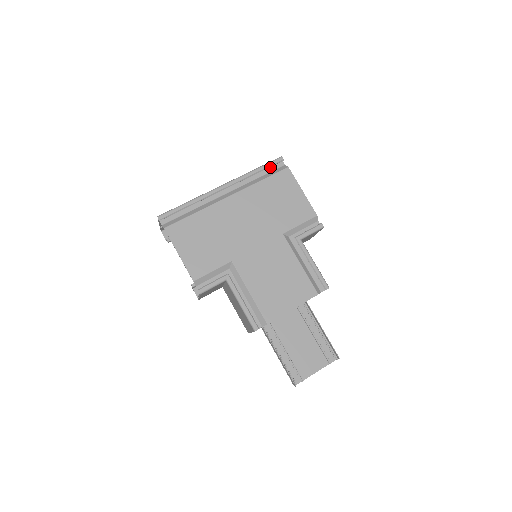
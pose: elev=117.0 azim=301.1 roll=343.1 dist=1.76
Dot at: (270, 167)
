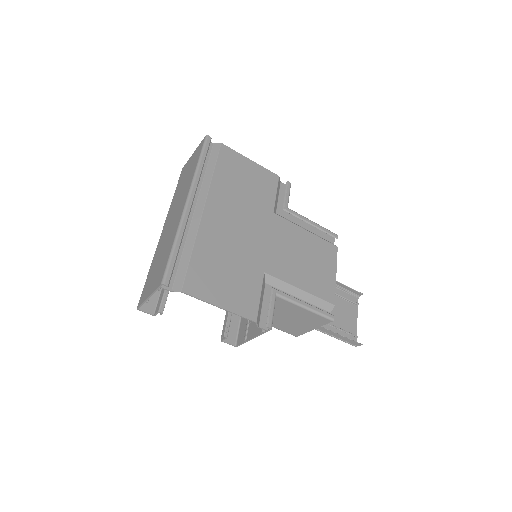
Dot at: occluded
